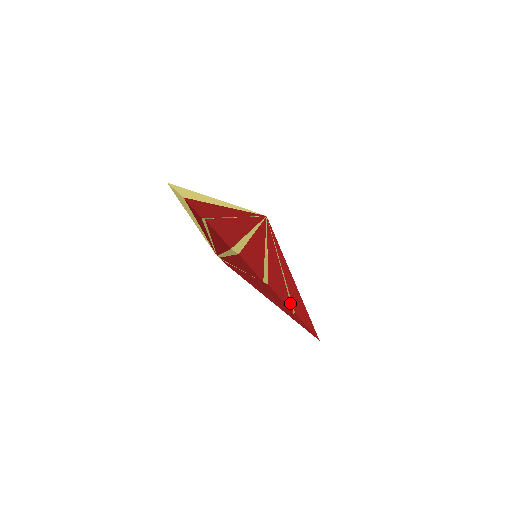
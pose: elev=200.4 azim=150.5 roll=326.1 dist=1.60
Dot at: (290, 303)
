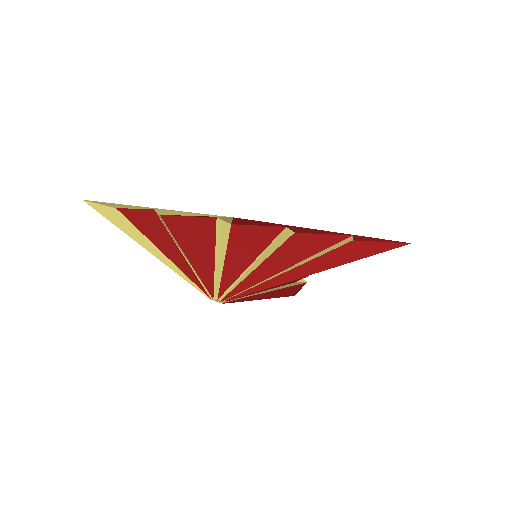
Dot at: (338, 233)
